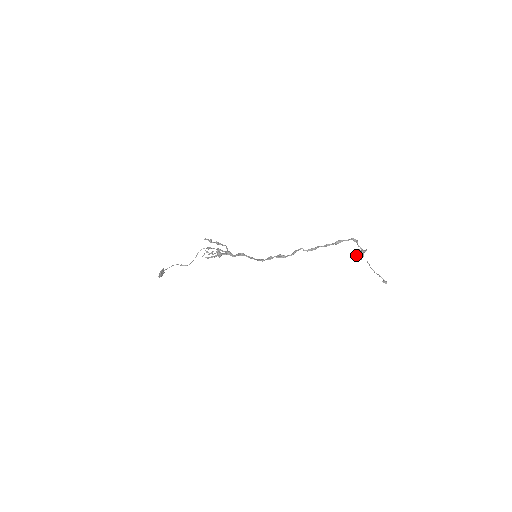
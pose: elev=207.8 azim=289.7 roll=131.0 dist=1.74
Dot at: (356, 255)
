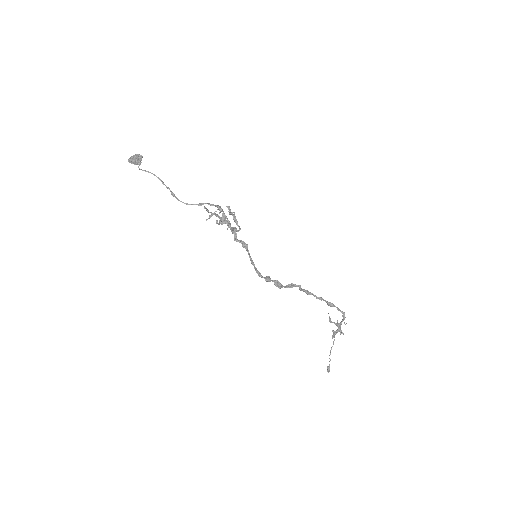
Dot at: (330, 318)
